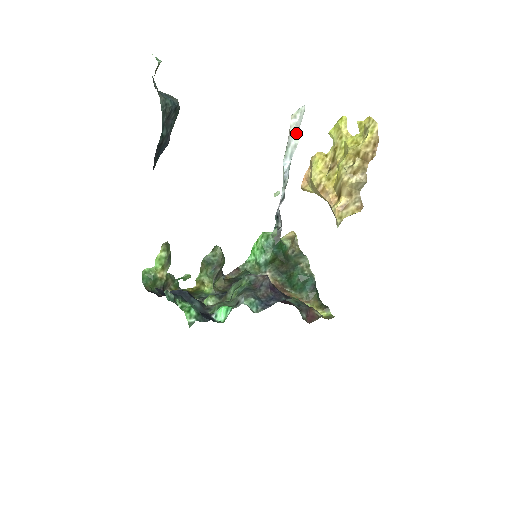
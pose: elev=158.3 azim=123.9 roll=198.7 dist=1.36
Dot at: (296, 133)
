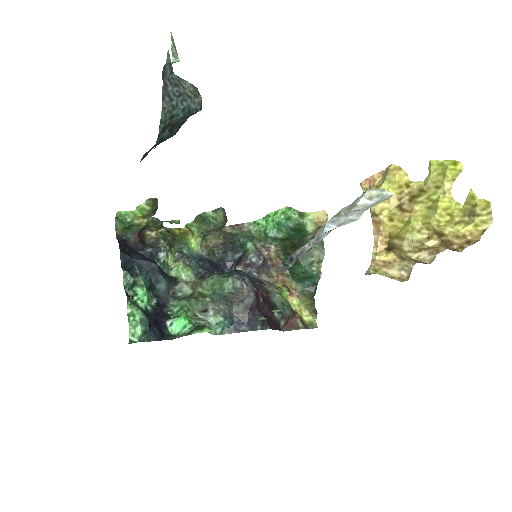
Dot at: (361, 211)
